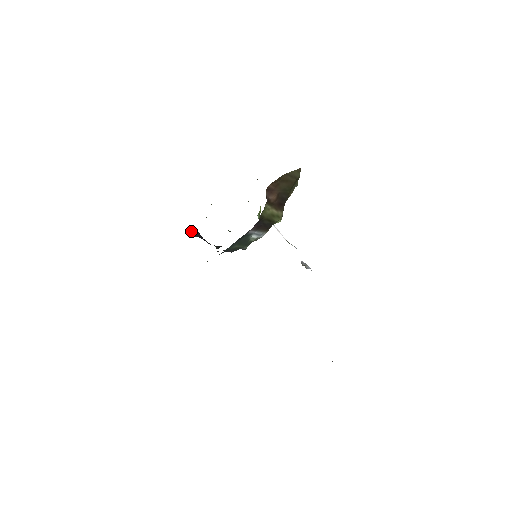
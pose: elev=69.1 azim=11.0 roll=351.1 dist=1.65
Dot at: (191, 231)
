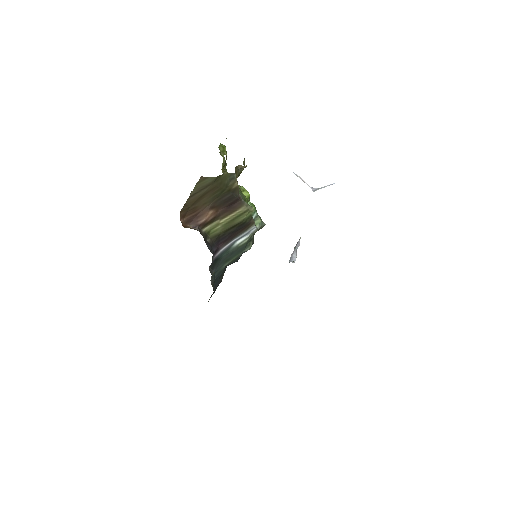
Dot at: occluded
